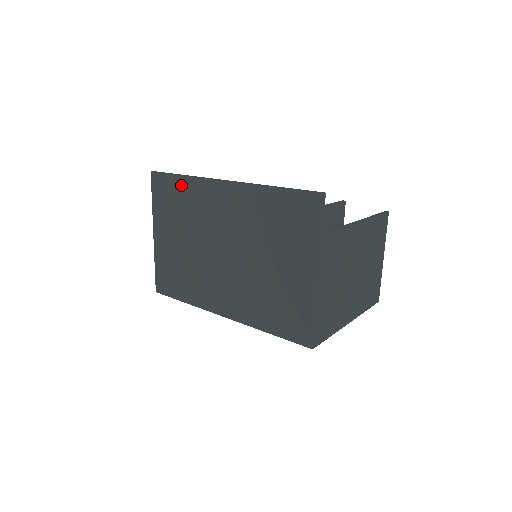
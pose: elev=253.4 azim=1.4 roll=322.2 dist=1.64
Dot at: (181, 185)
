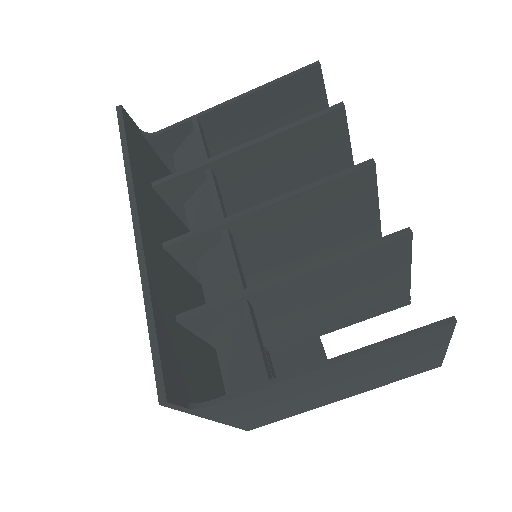
Dot at: occluded
